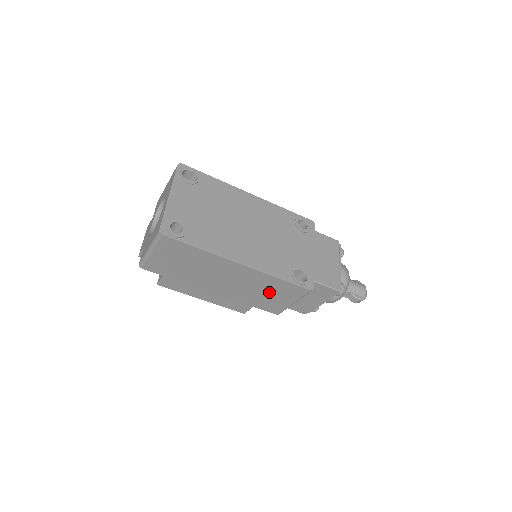
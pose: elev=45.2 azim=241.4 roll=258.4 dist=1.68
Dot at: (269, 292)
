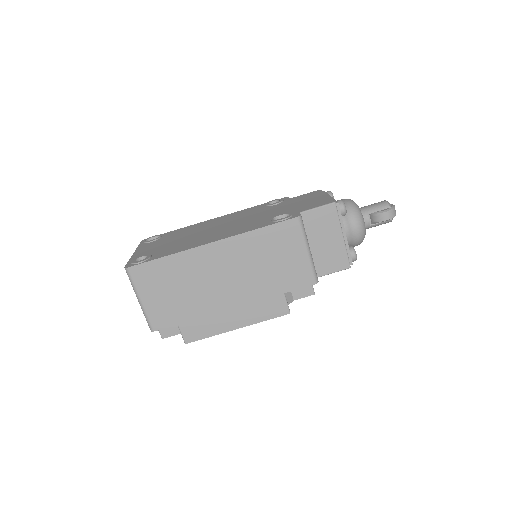
Dot at: (272, 257)
